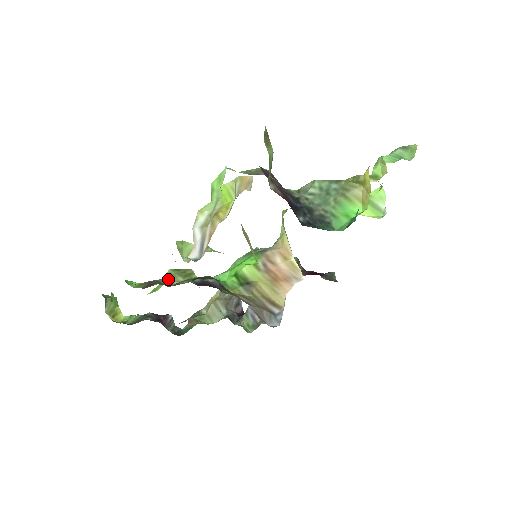
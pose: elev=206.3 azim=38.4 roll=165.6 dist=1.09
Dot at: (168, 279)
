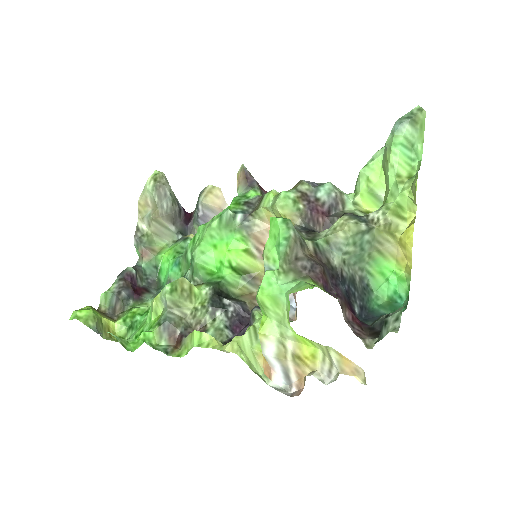
Dot at: occluded
